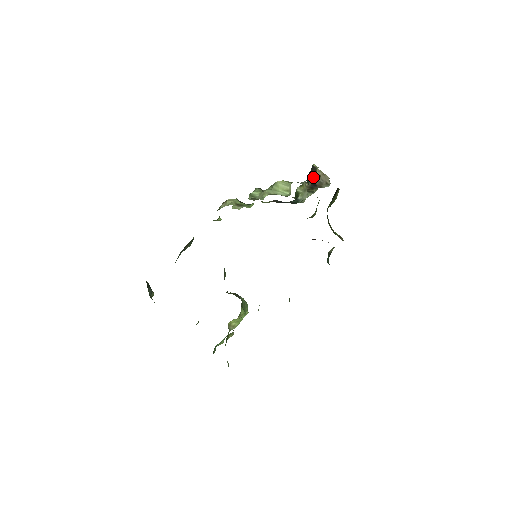
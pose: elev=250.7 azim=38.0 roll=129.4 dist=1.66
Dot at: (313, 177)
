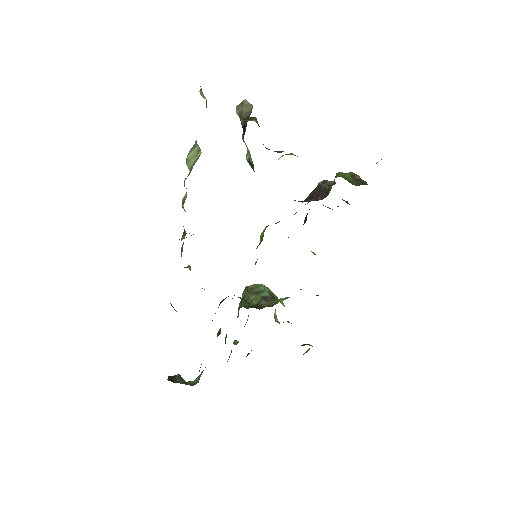
Dot at: occluded
